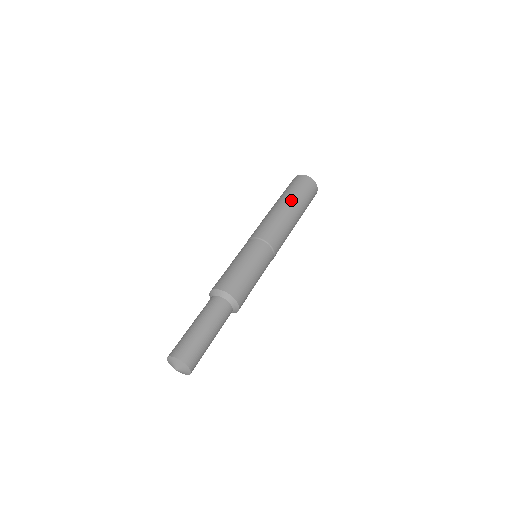
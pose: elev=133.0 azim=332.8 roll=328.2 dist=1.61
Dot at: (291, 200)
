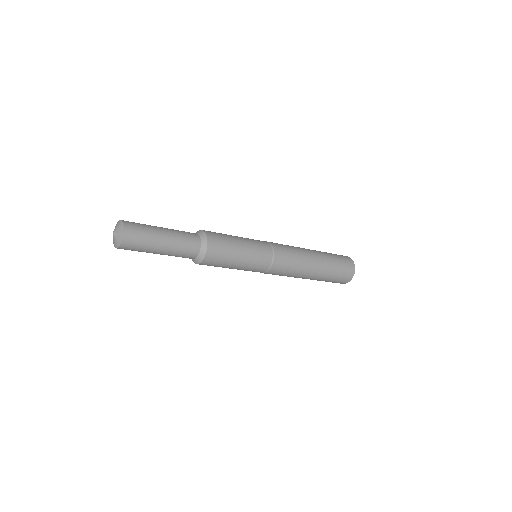
Dot at: (317, 251)
